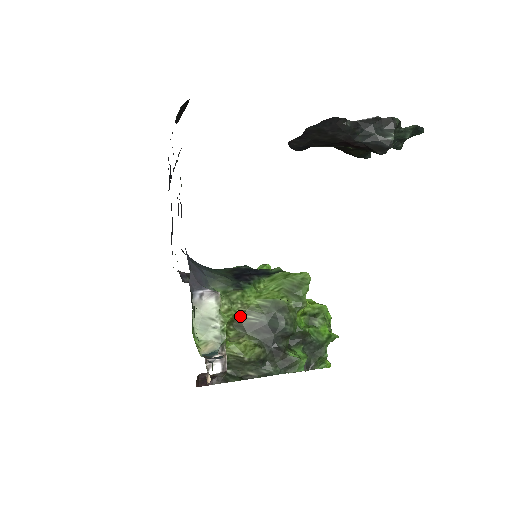
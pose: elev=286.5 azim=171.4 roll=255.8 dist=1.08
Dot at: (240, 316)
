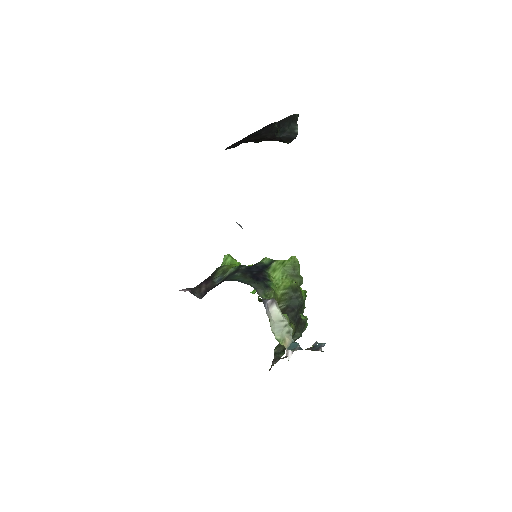
Dot at: occluded
